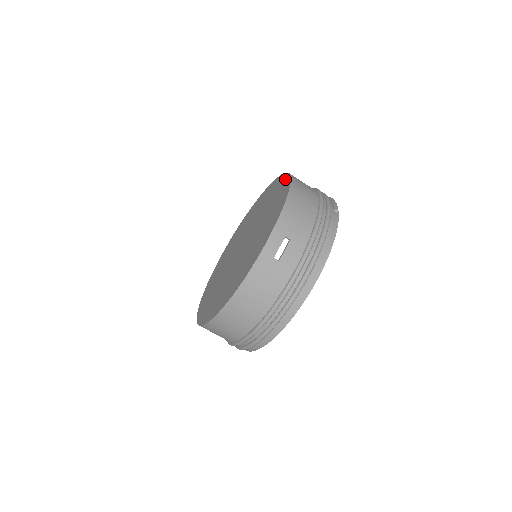
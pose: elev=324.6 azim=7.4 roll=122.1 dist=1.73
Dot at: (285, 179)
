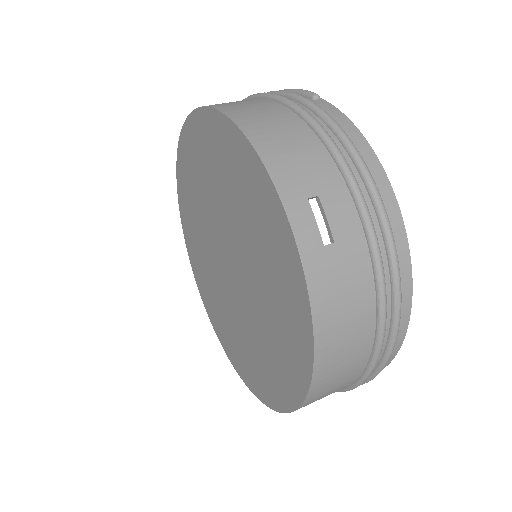
Dot at: (203, 120)
